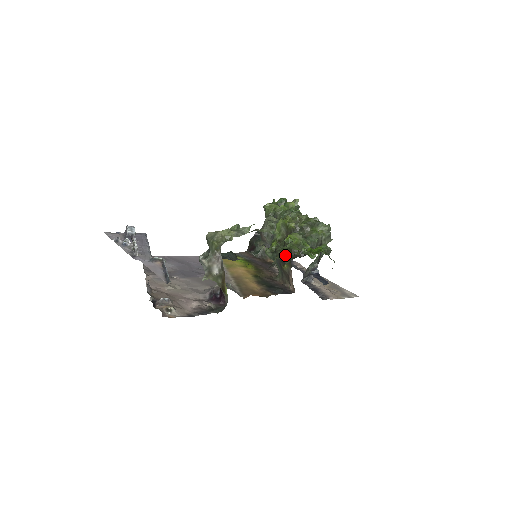
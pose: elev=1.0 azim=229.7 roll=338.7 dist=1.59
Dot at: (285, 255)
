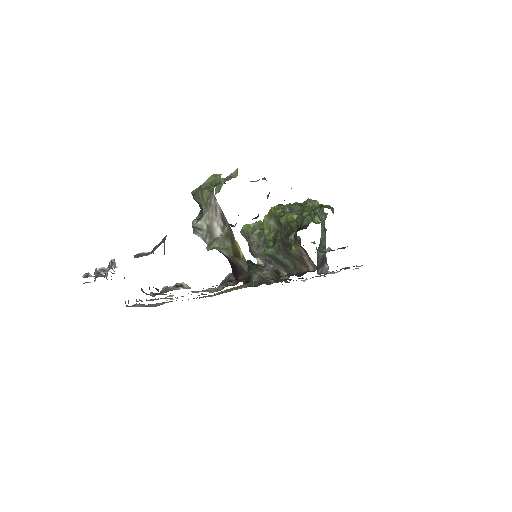
Dot at: (287, 236)
